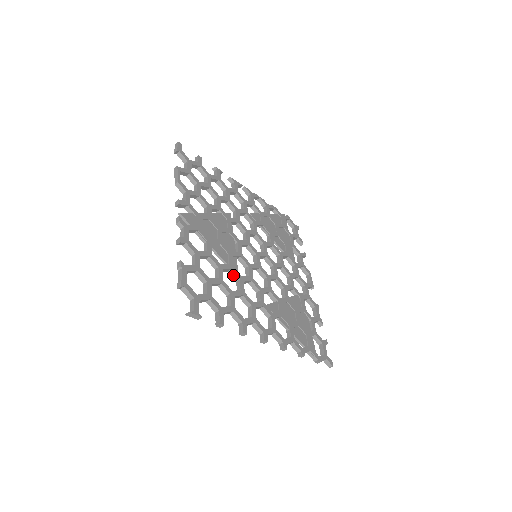
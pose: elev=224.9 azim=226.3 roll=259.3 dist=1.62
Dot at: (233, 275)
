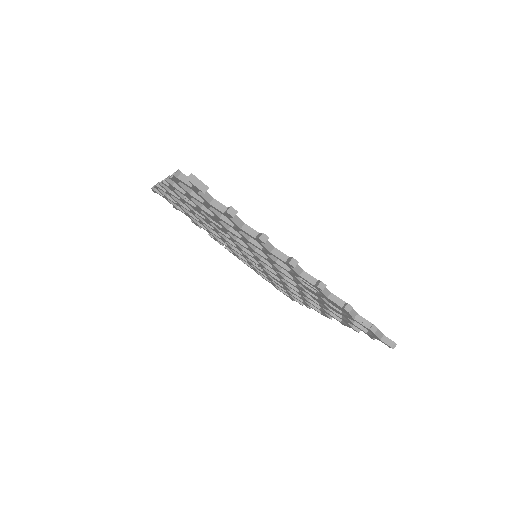
Dot at: (235, 232)
